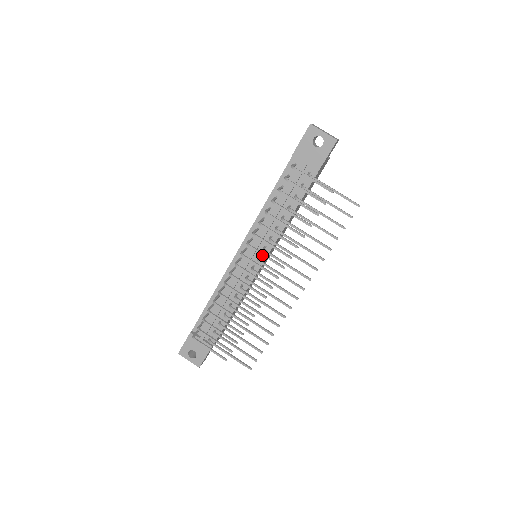
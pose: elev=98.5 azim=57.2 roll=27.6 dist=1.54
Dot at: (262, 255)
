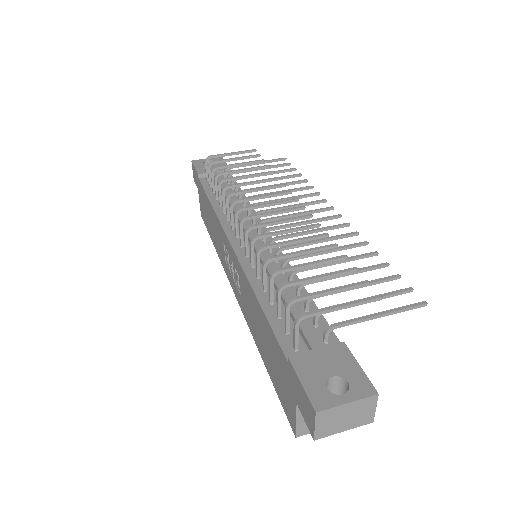
Dot at: (257, 197)
